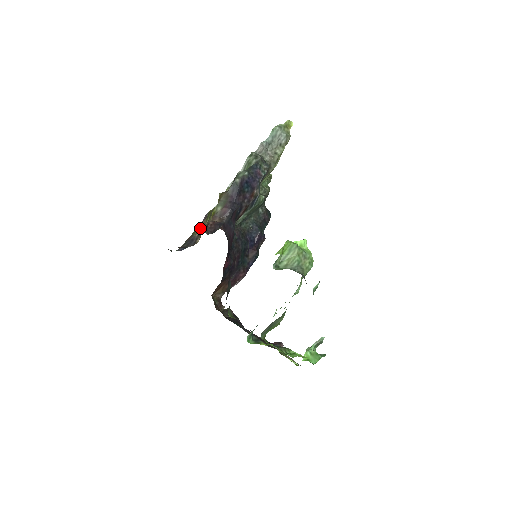
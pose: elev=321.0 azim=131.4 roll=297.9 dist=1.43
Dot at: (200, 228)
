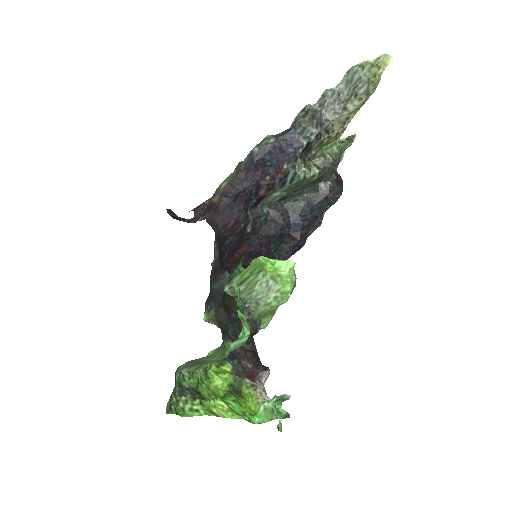
Dot at: occluded
